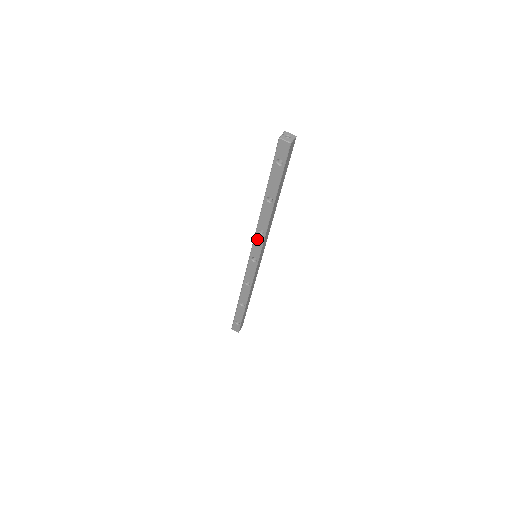
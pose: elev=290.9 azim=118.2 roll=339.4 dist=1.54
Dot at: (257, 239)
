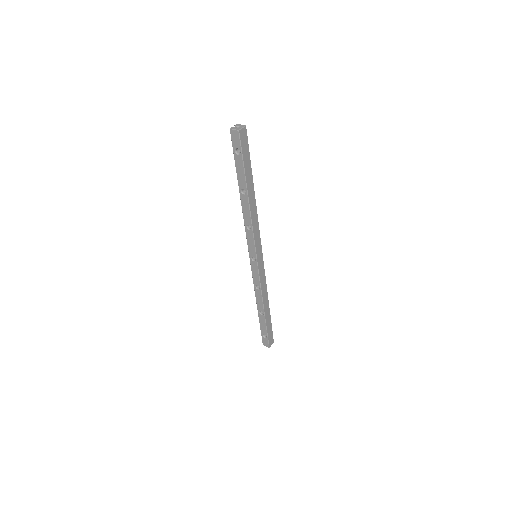
Dot at: (248, 236)
